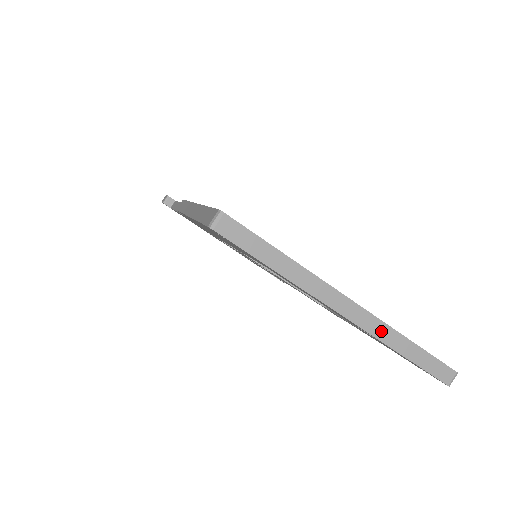
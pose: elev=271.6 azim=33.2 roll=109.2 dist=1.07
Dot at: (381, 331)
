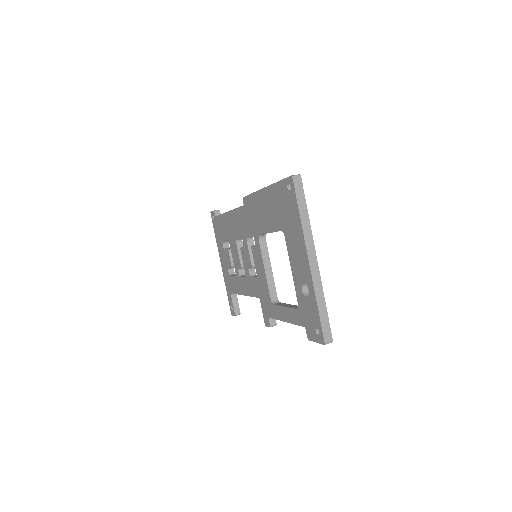
Dot at: (317, 284)
